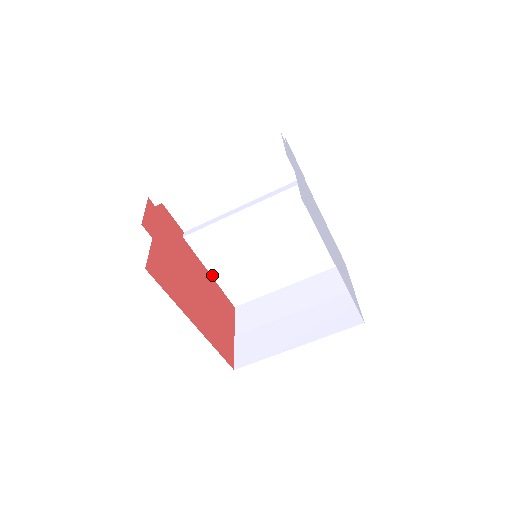
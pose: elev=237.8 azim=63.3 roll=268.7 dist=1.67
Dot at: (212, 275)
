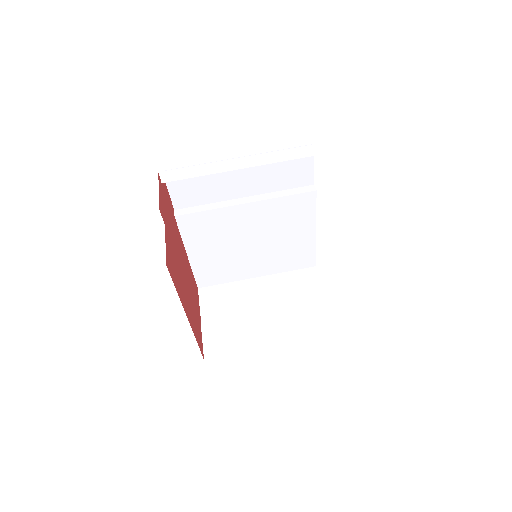
Dot at: (189, 256)
